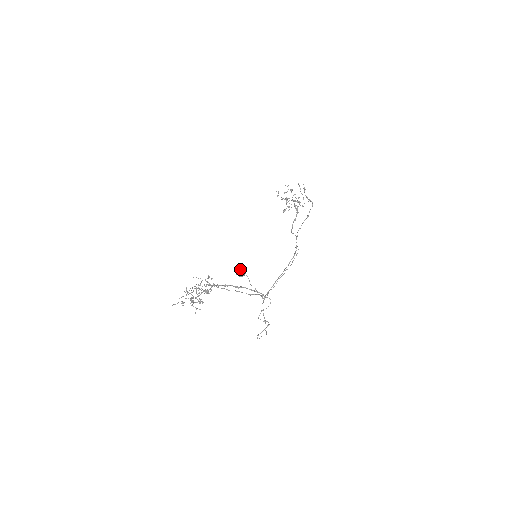
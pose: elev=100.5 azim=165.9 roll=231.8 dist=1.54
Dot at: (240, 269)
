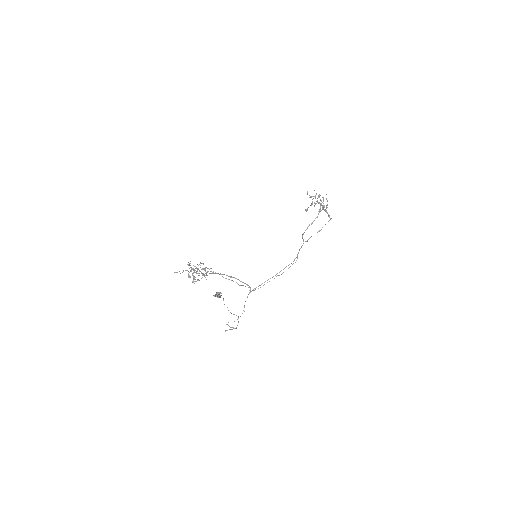
Dot at: (217, 294)
